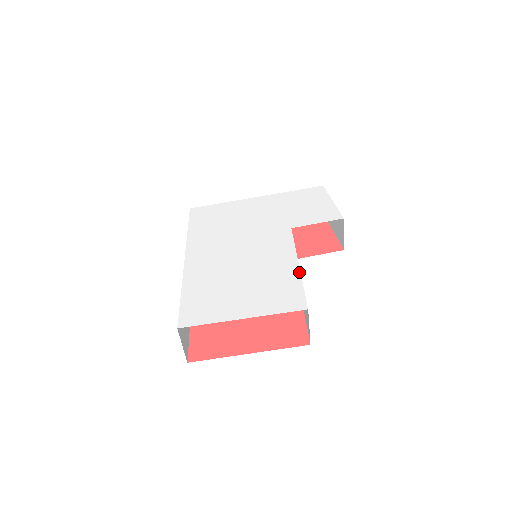
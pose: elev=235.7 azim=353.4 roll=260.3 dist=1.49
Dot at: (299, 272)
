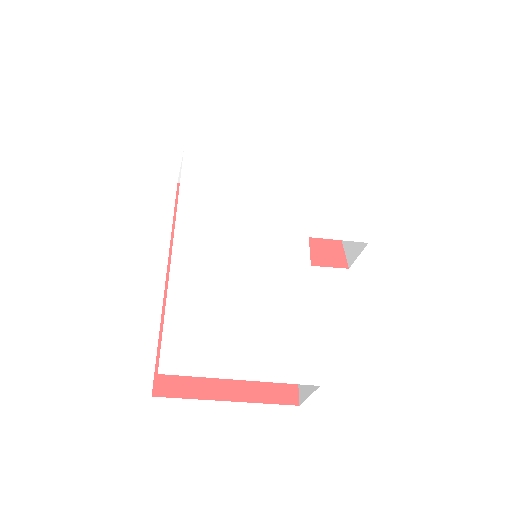
Dot at: (314, 318)
